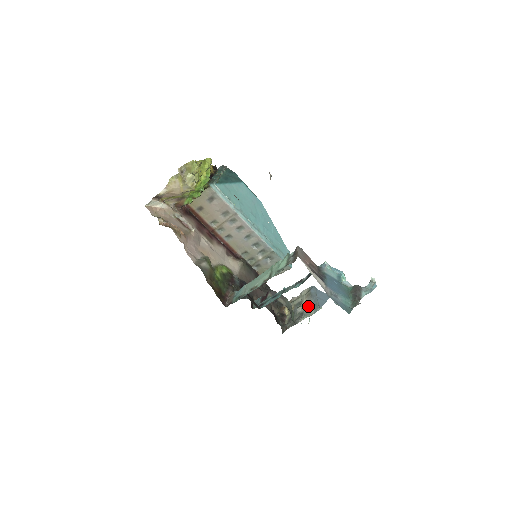
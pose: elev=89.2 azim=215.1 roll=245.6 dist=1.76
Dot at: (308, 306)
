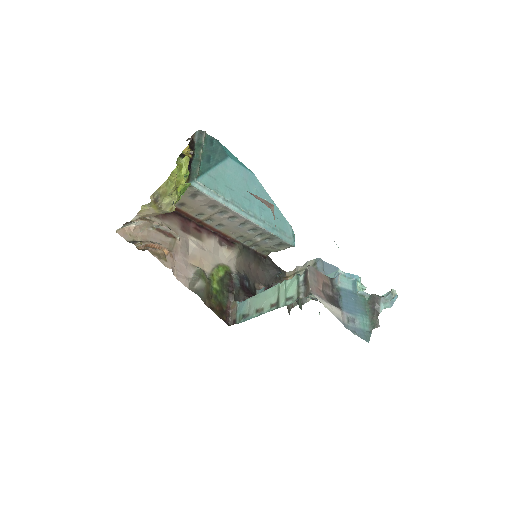
Dot at: occluded
